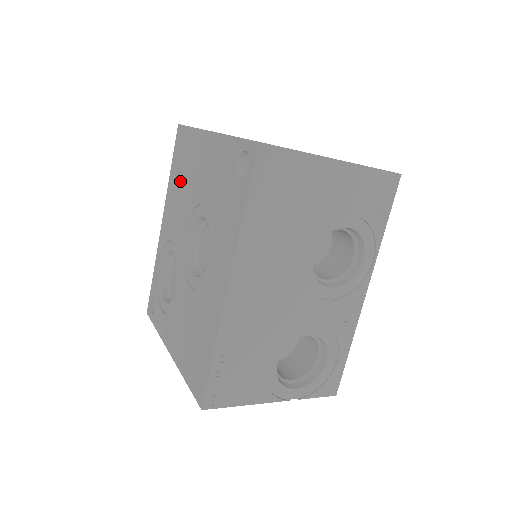
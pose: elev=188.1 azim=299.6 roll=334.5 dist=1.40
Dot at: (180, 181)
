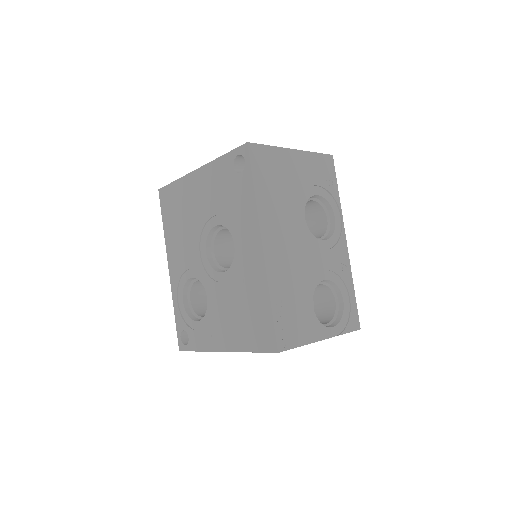
Dot at: (178, 223)
